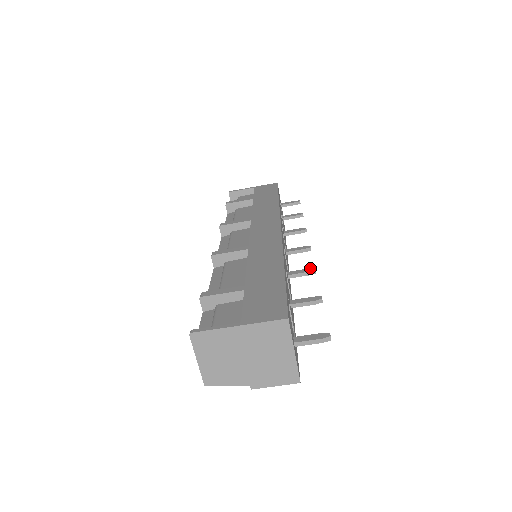
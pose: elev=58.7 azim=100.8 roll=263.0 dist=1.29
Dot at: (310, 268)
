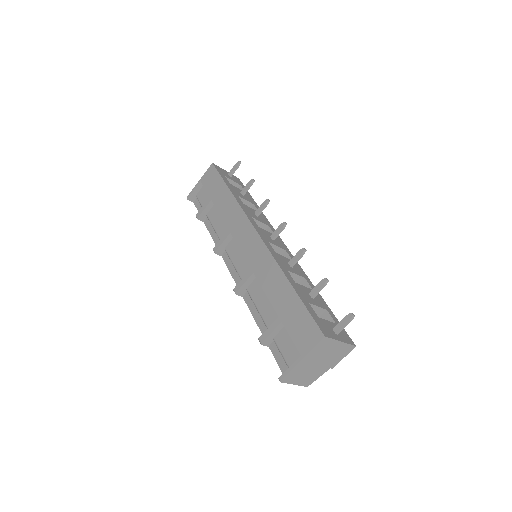
Dot at: (300, 250)
